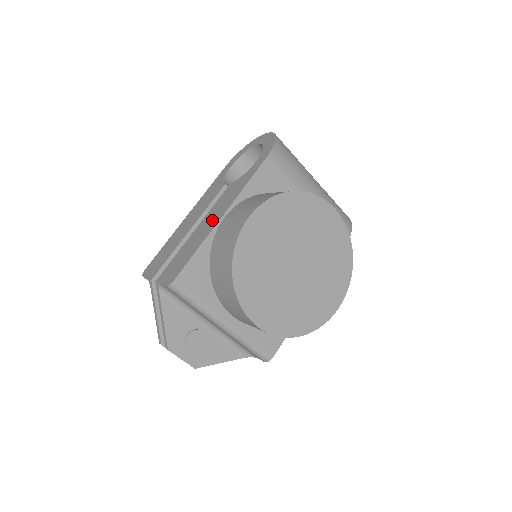
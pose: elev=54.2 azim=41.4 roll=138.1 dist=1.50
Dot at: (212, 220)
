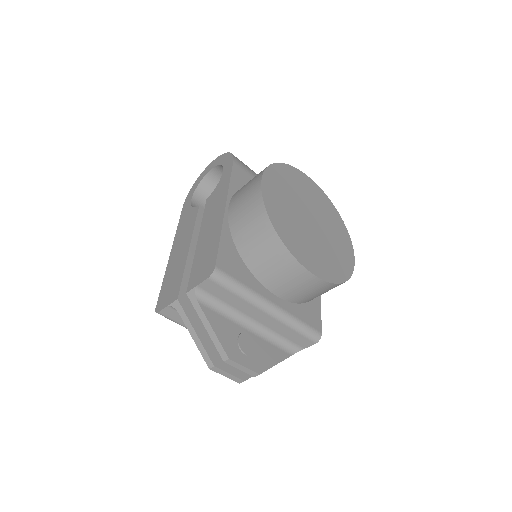
Dot at: (214, 219)
